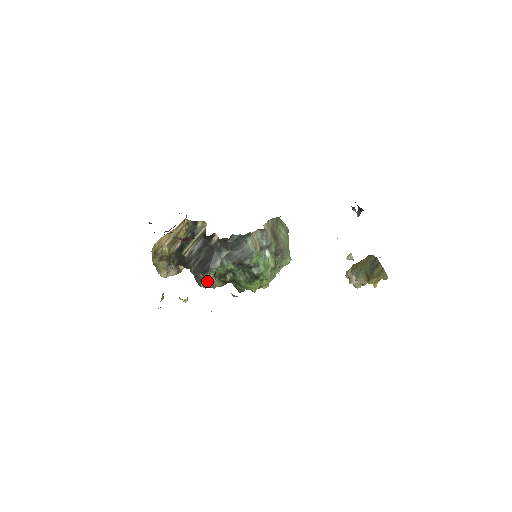
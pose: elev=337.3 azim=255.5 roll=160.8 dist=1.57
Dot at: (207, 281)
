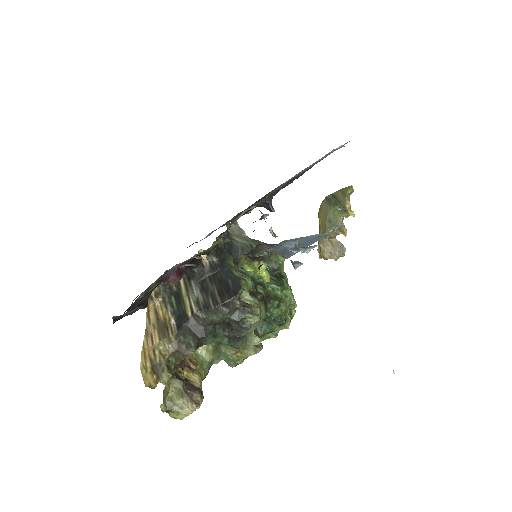
Dot at: (250, 306)
